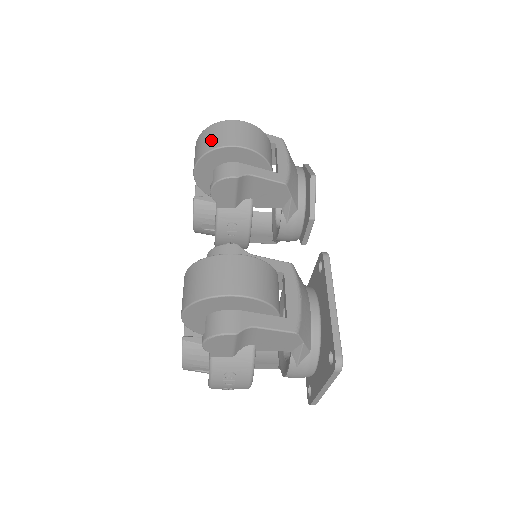
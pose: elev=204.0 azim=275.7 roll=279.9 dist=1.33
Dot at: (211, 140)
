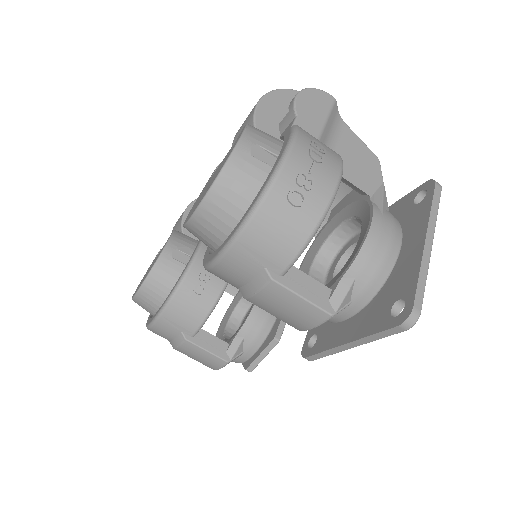
Dot at: occluded
